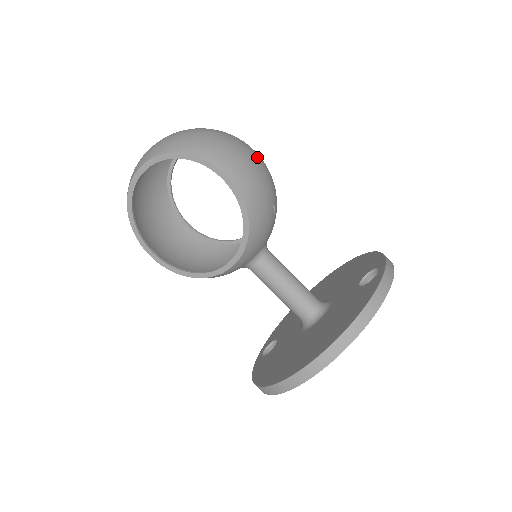
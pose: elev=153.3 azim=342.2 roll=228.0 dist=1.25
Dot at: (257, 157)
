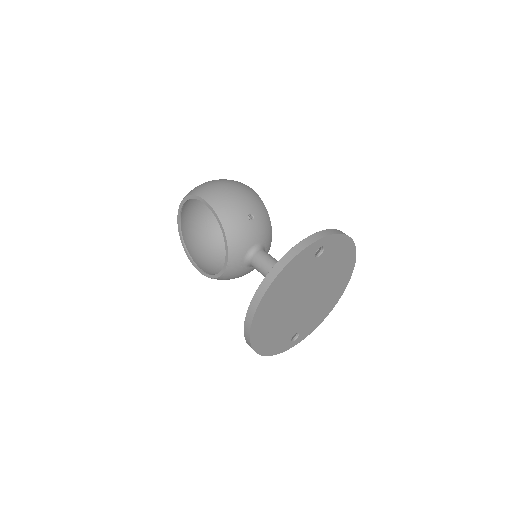
Dot at: (237, 187)
